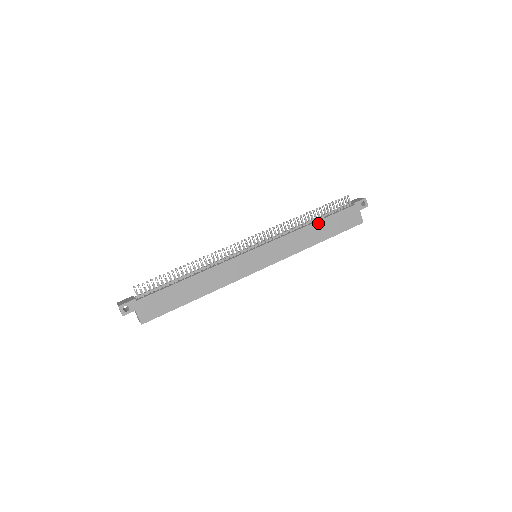
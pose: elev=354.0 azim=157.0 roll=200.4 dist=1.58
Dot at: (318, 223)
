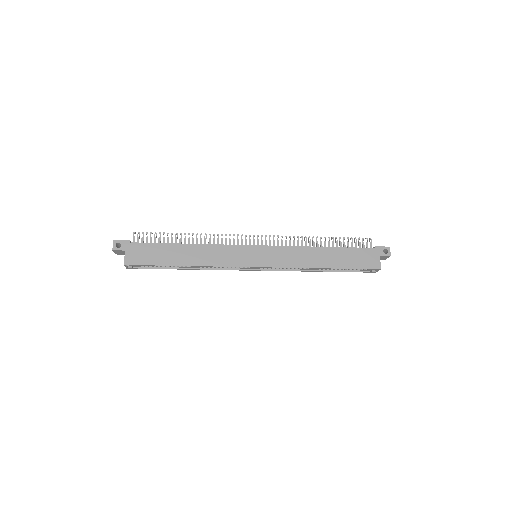
Dot at: (329, 249)
